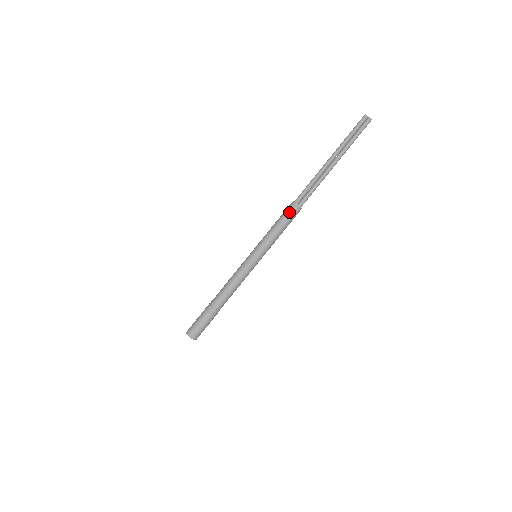
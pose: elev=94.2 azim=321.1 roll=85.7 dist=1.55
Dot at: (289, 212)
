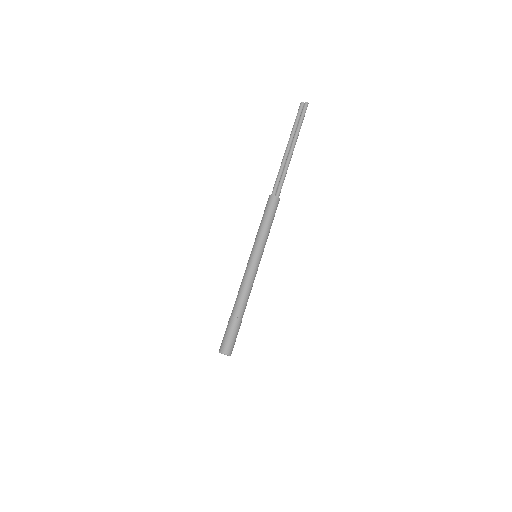
Dot at: (268, 205)
